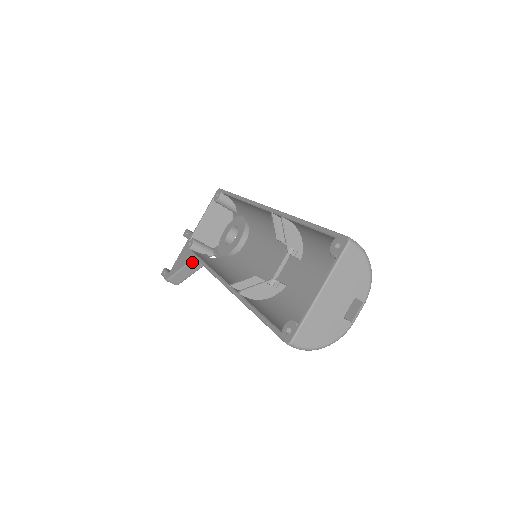
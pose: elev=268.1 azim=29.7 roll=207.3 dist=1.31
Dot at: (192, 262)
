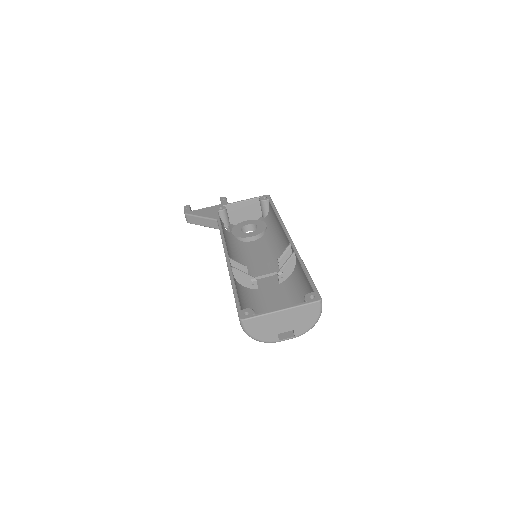
Dot at: (213, 220)
